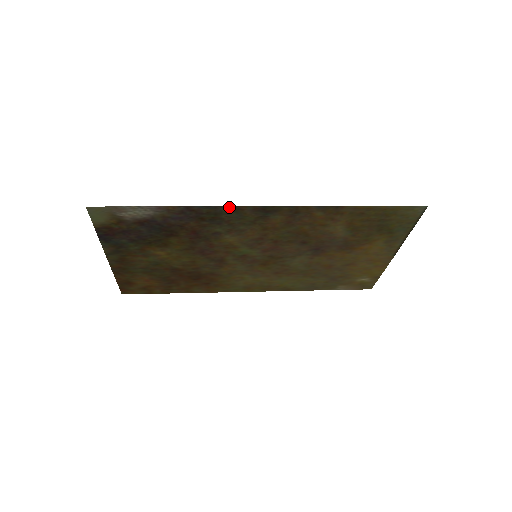
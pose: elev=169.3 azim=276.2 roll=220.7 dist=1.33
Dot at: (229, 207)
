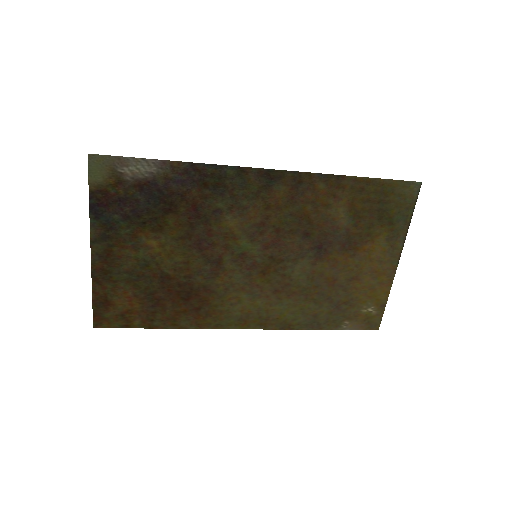
Dot at: (234, 168)
